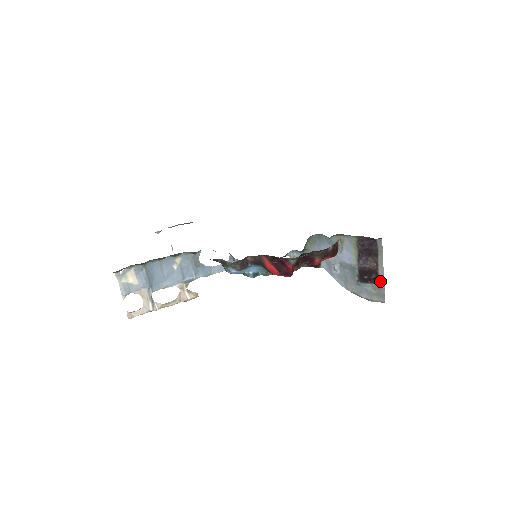
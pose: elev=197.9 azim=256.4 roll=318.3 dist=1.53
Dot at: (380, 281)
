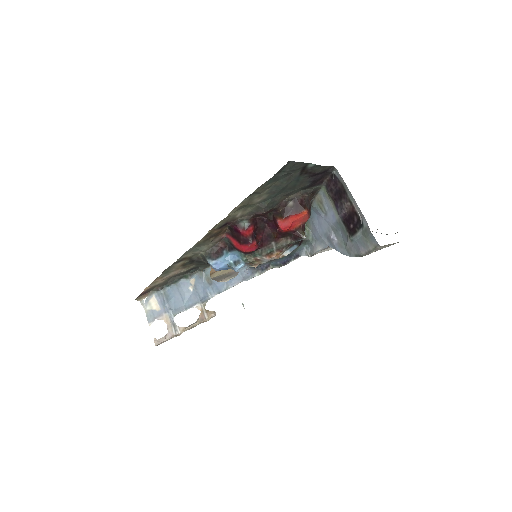
Dot at: (363, 221)
